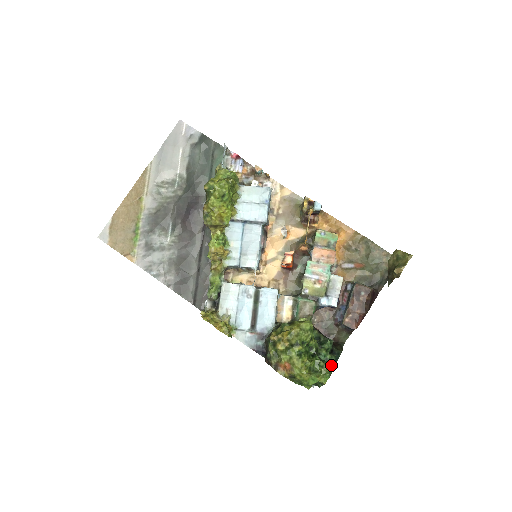
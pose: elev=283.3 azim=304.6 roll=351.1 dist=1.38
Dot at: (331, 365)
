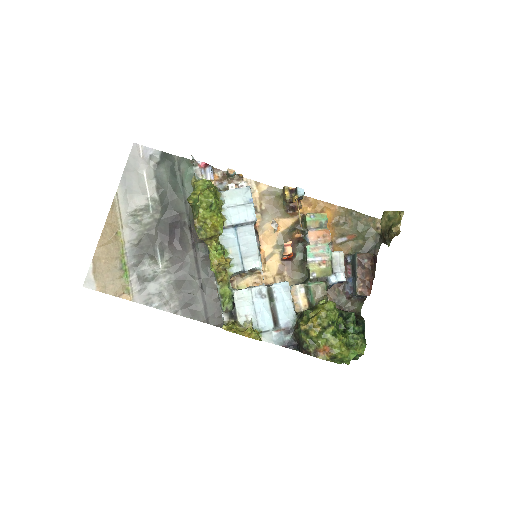
Dot at: (362, 335)
